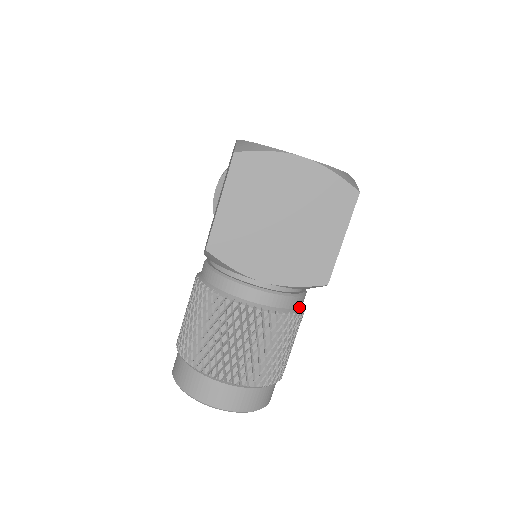
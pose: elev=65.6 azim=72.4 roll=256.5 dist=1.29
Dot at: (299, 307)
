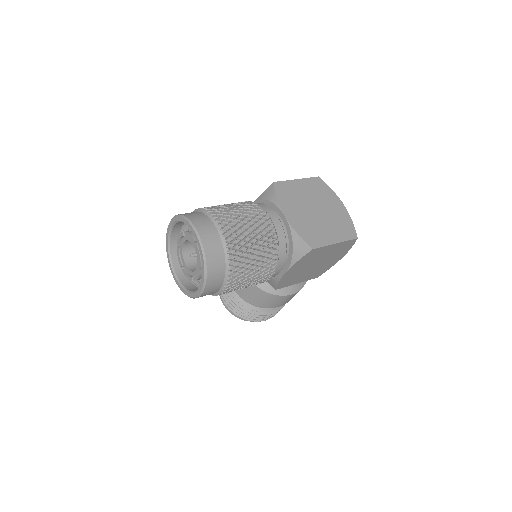
Dot at: (279, 259)
